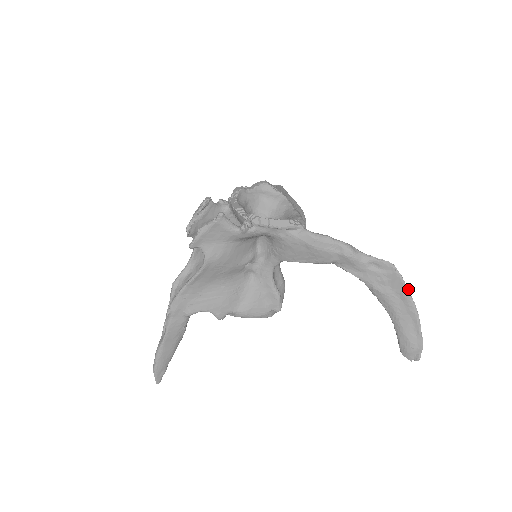
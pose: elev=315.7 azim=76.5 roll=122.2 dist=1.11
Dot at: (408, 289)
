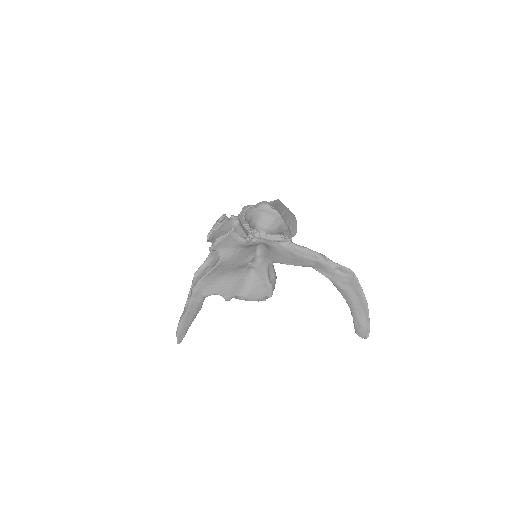
Dot at: occluded
